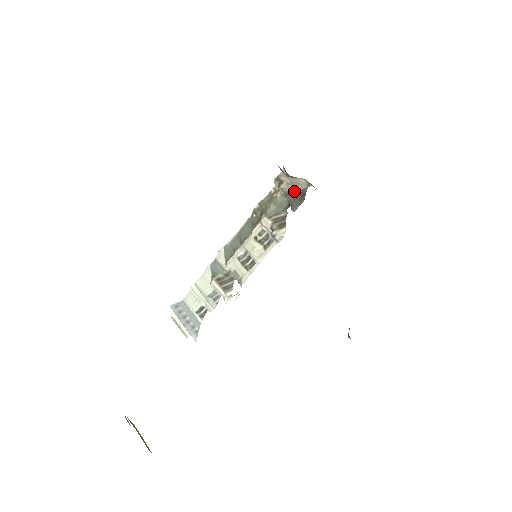
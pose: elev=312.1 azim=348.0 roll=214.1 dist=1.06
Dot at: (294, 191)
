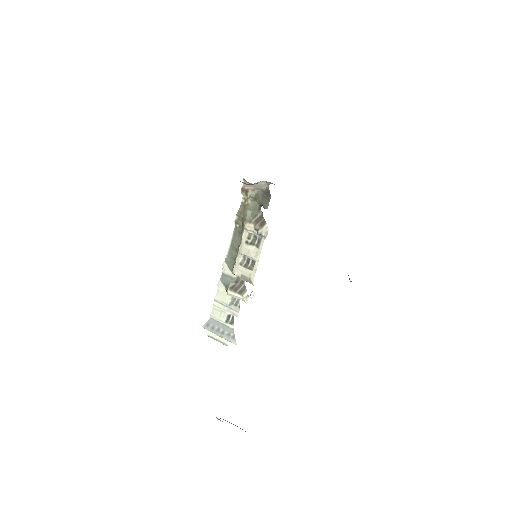
Dot at: (260, 193)
